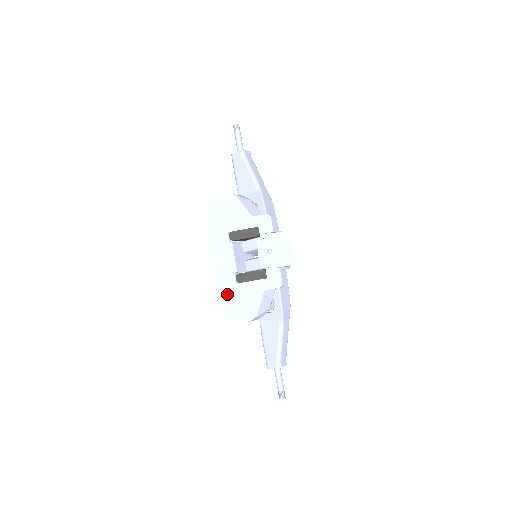
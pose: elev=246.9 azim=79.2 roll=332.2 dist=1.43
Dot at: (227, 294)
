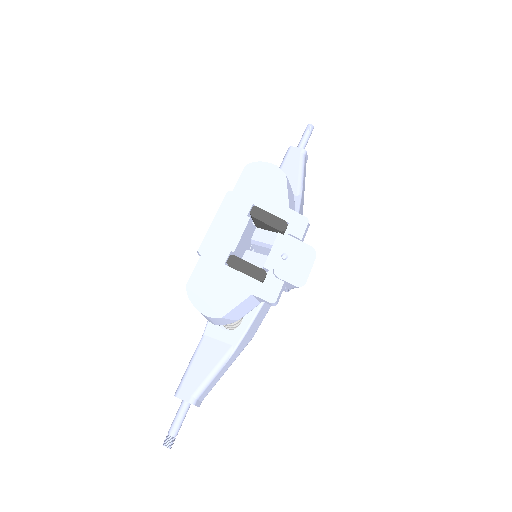
Dot at: (206, 268)
